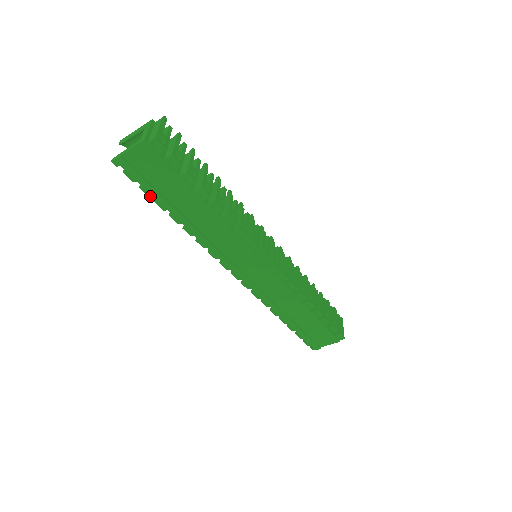
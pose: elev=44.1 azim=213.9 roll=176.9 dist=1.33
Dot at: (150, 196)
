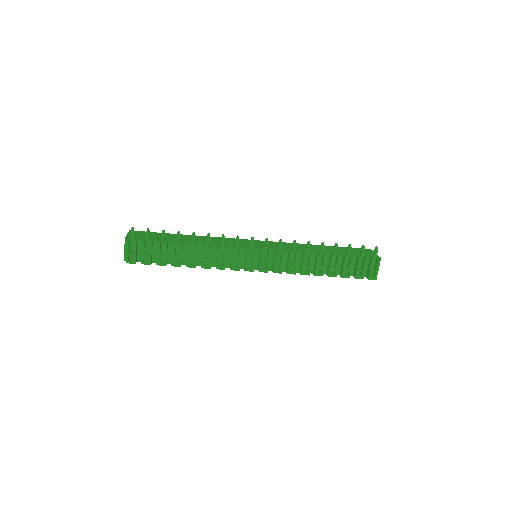
Dot at: occluded
